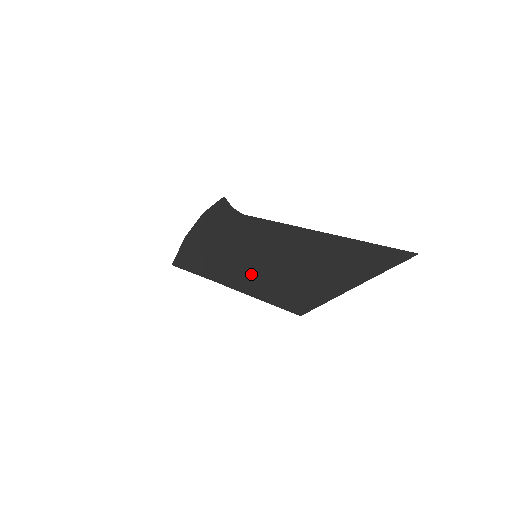
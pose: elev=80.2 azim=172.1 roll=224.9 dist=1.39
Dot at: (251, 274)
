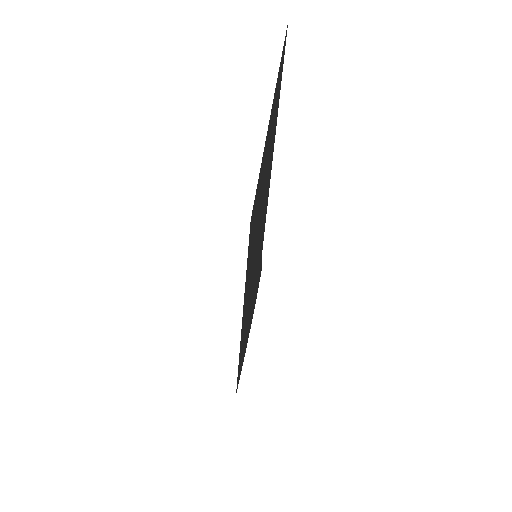
Dot at: (250, 275)
